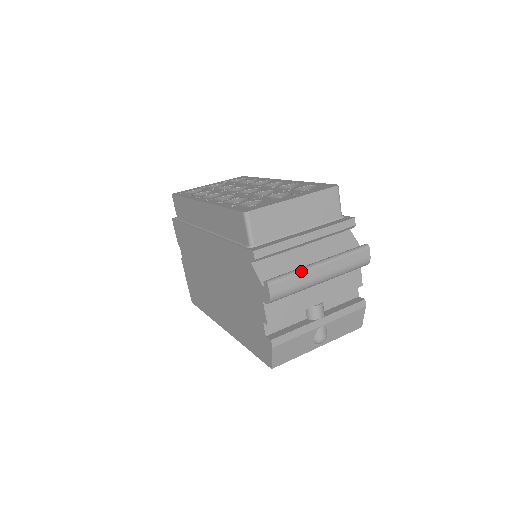
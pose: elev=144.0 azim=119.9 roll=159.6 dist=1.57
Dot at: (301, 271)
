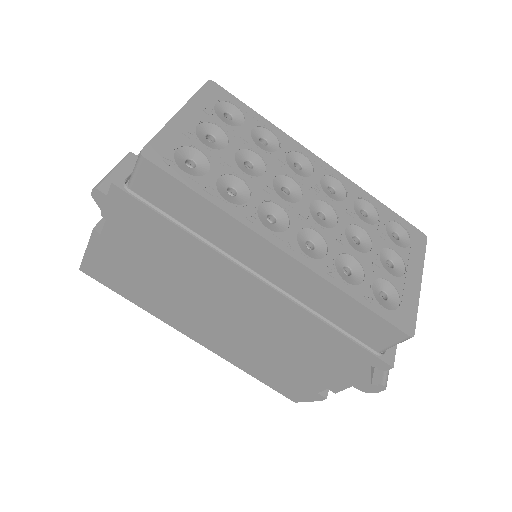
Dot at: occluded
